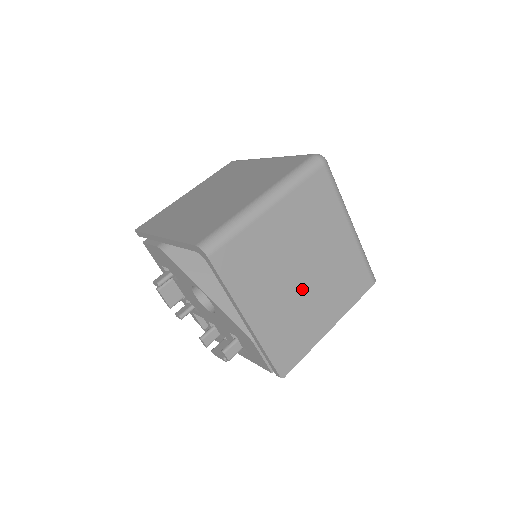
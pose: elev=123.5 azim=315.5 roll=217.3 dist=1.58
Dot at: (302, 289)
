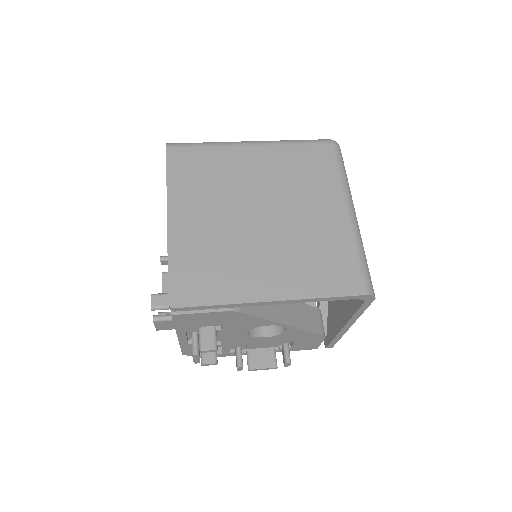
Dot at: occluded
